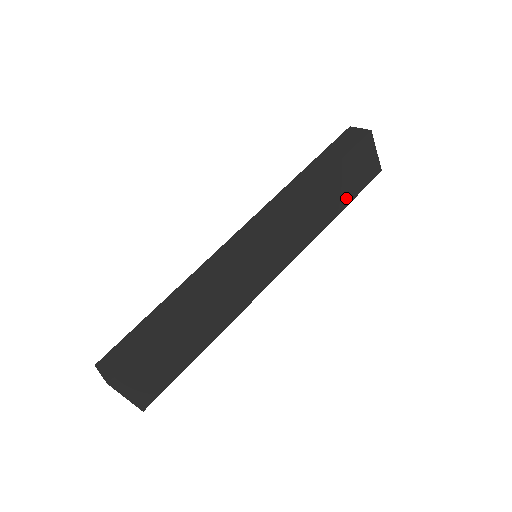
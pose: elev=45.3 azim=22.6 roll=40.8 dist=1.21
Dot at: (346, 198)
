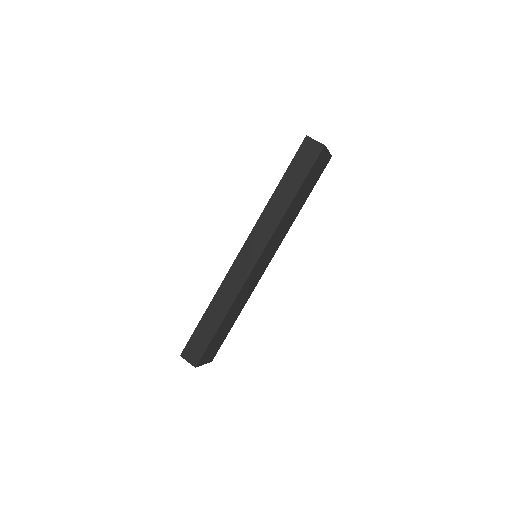
Dot at: (309, 191)
